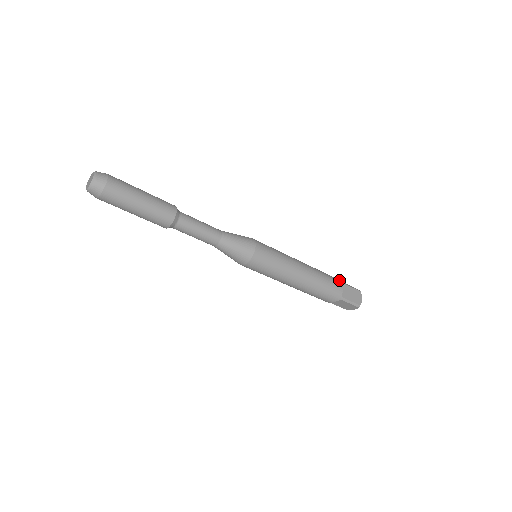
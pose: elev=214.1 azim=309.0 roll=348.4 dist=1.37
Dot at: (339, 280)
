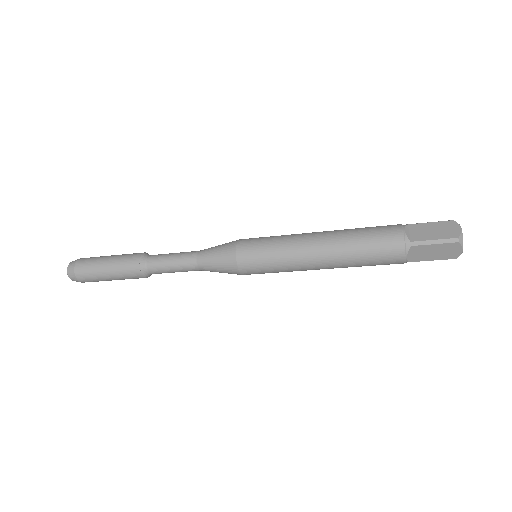
Dot at: (402, 245)
